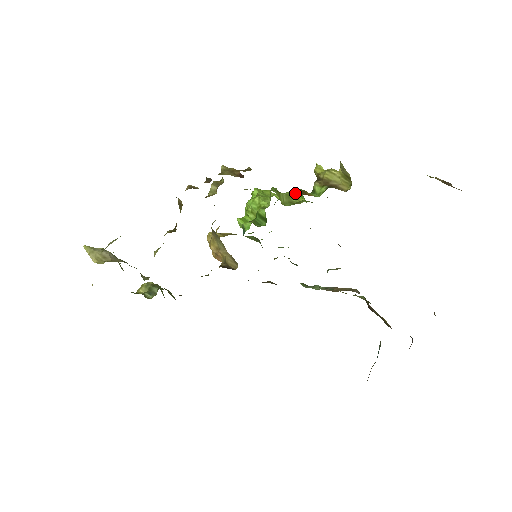
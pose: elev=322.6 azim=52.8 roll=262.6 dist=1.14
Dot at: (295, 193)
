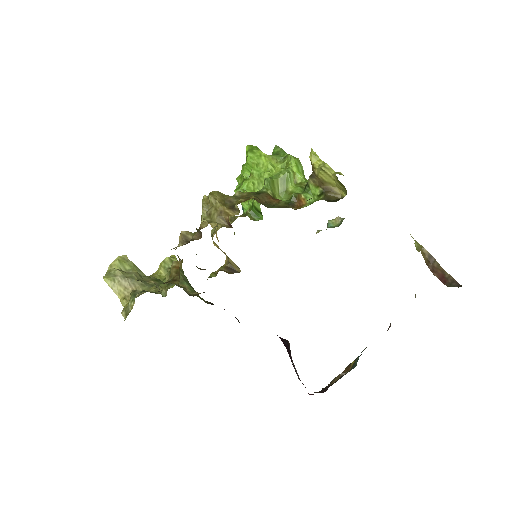
Dot at: (291, 167)
